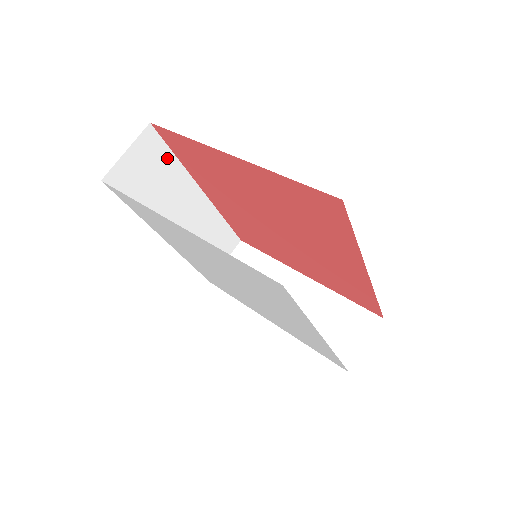
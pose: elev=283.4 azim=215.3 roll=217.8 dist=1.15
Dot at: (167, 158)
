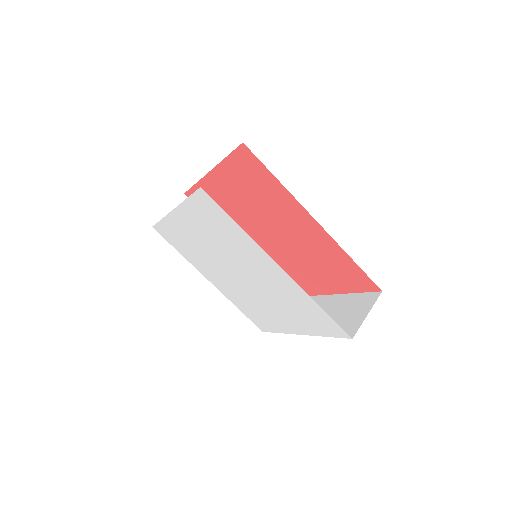
Dot at: occluded
